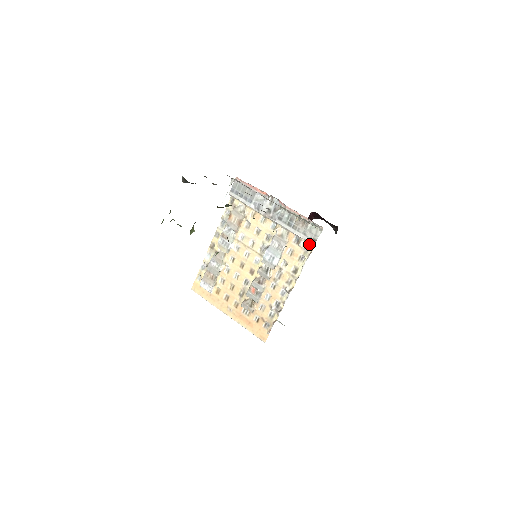
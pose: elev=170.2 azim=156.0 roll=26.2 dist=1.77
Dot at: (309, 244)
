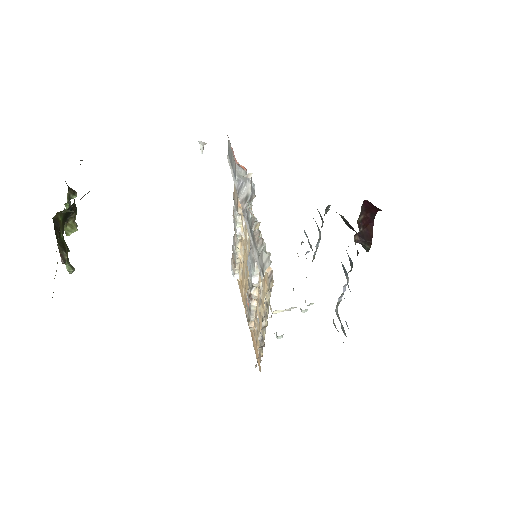
Dot at: (272, 273)
